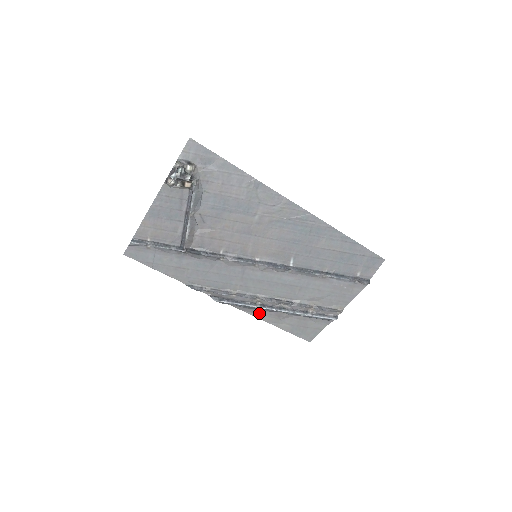
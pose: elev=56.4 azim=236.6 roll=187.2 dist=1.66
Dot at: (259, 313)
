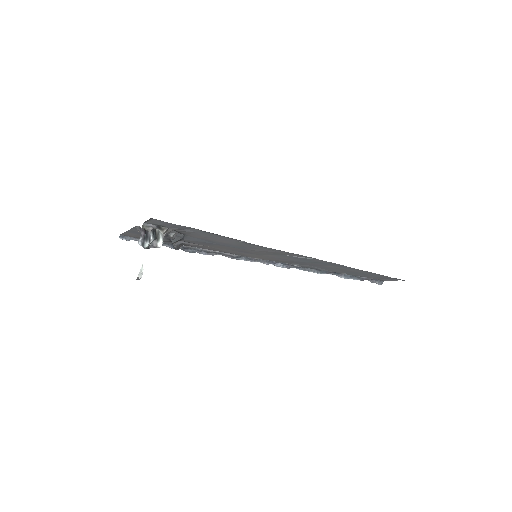
Dot at: occluded
